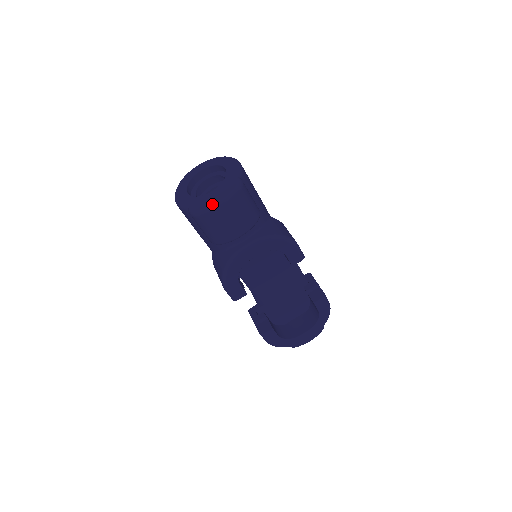
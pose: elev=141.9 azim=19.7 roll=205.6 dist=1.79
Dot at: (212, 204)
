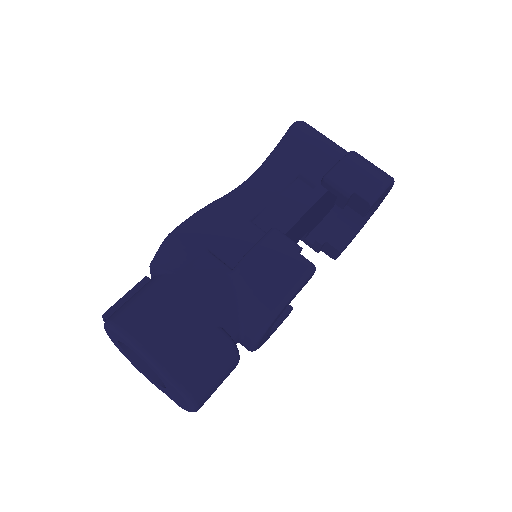
Dot at: (187, 410)
